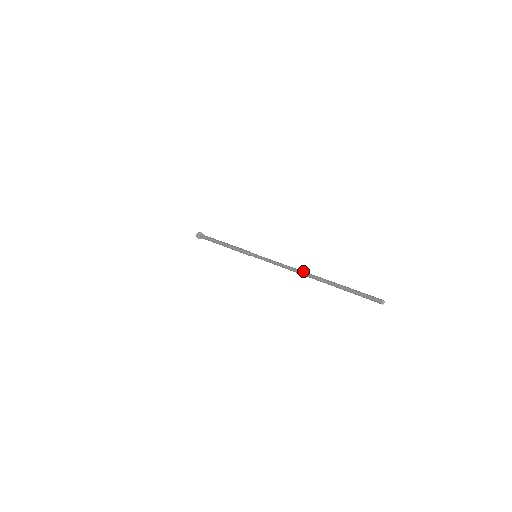
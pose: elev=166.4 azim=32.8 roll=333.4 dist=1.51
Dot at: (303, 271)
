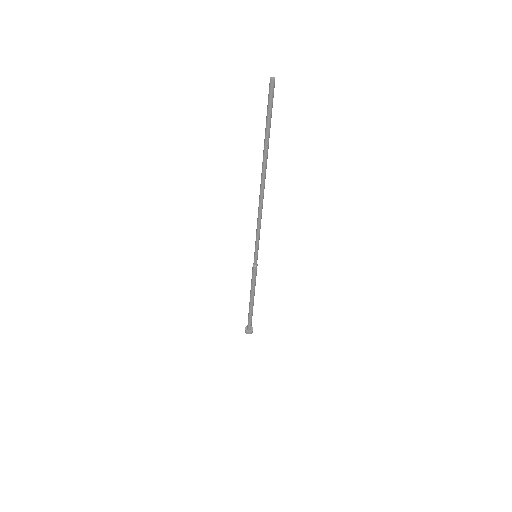
Dot at: (261, 190)
